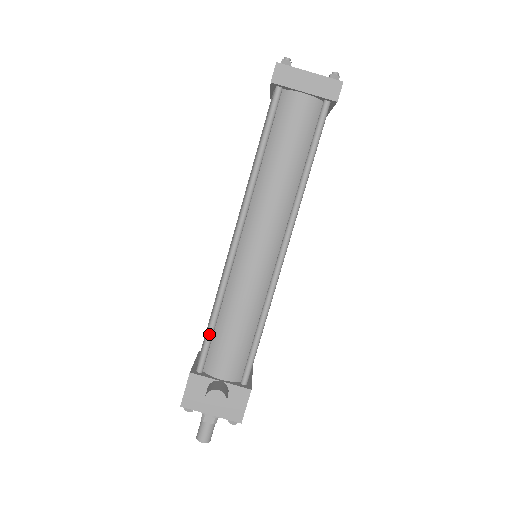
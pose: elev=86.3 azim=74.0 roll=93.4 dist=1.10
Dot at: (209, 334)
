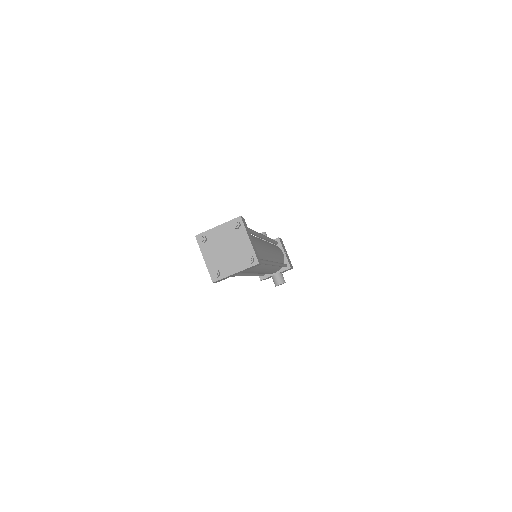
Dot at: occluded
